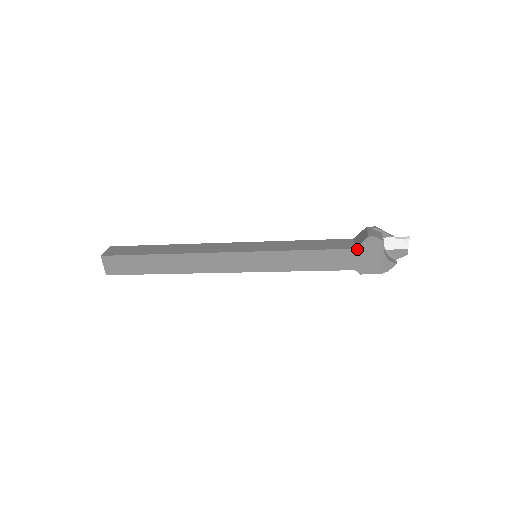
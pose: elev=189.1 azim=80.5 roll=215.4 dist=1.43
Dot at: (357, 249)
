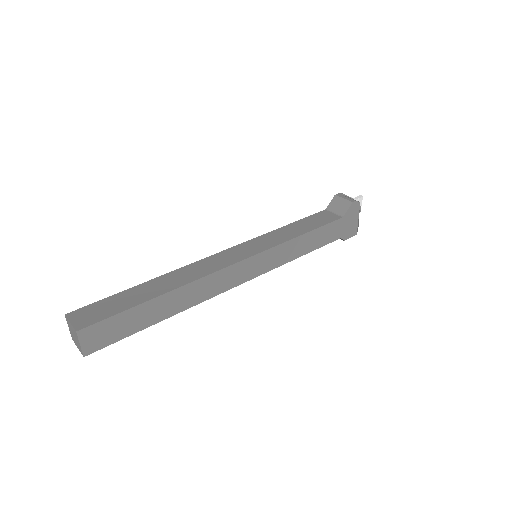
Dot at: (344, 217)
